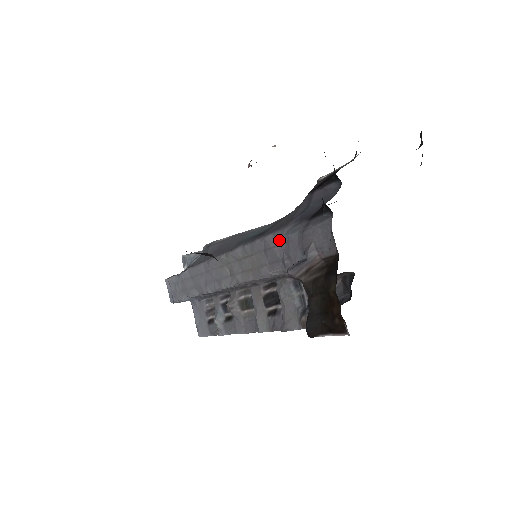
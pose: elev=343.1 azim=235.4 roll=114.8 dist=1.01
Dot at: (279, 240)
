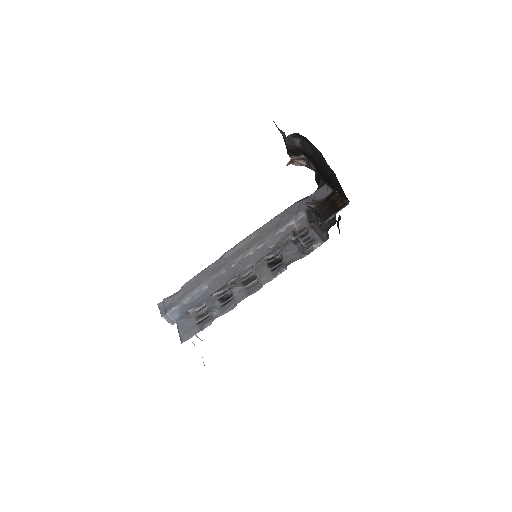
Dot at: (293, 207)
